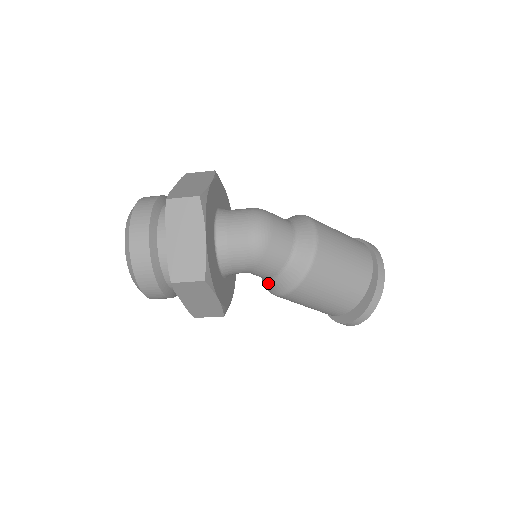
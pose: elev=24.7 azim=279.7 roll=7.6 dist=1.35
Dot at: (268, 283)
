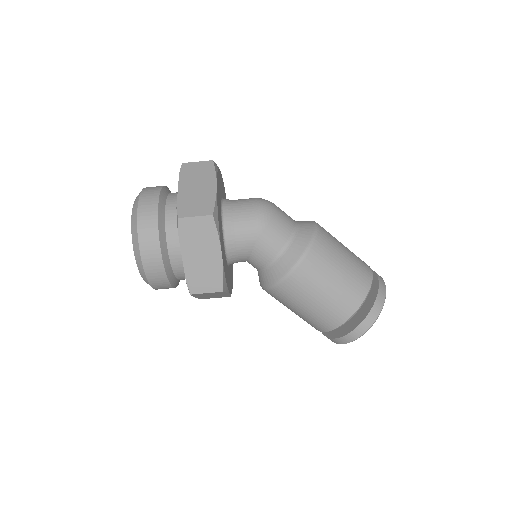
Dot at: (269, 271)
